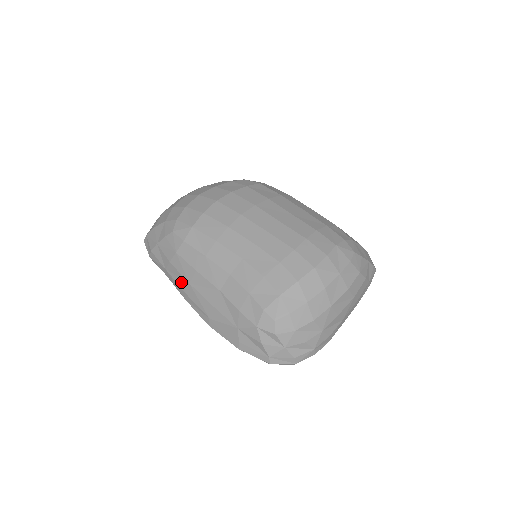
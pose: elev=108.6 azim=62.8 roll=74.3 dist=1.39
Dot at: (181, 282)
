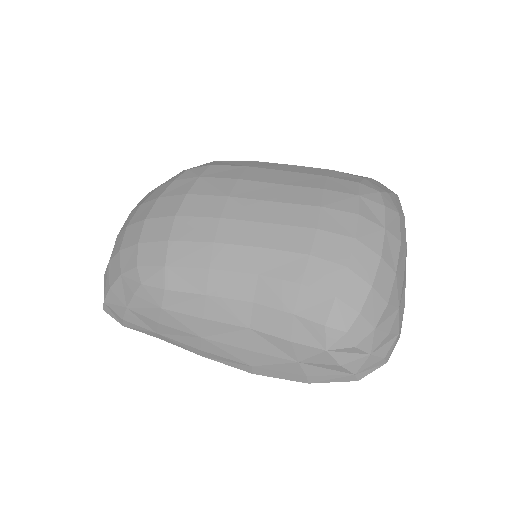
Dot at: (187, 340)
